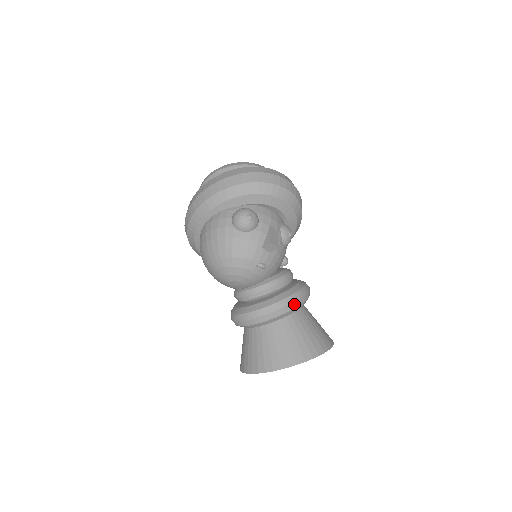
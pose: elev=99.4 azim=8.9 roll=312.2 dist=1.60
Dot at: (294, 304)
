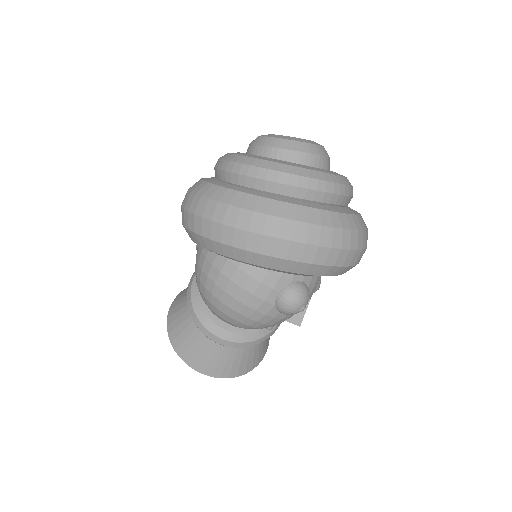
Dot at: (269, 336)
